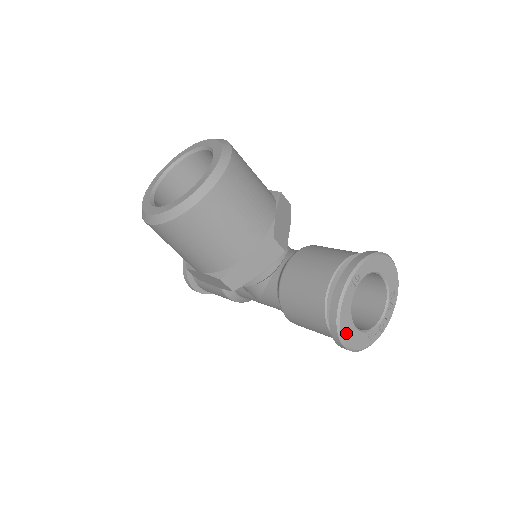
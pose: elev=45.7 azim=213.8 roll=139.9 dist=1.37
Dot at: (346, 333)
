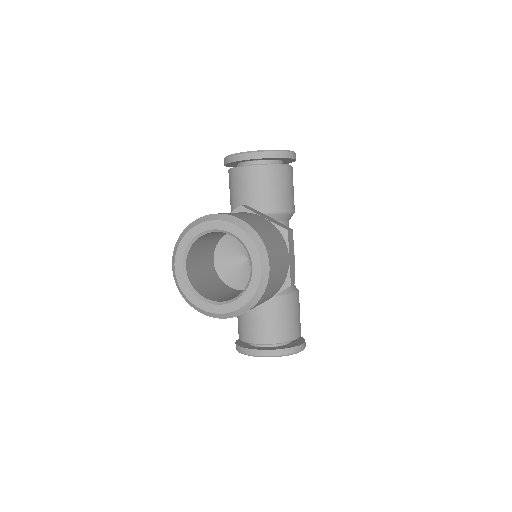
Dot at: occluded
